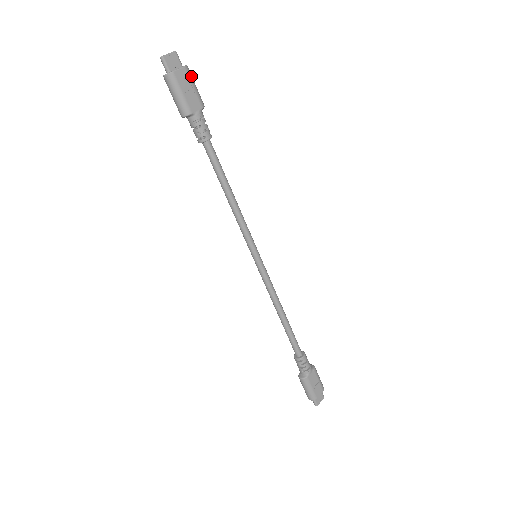
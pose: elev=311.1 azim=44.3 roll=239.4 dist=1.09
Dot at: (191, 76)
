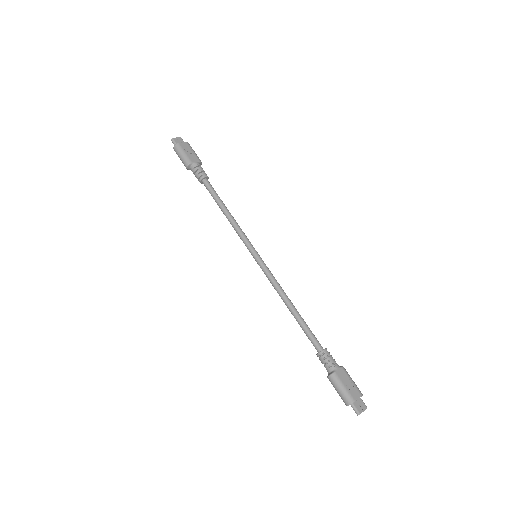
Dot at: (191, 147)
